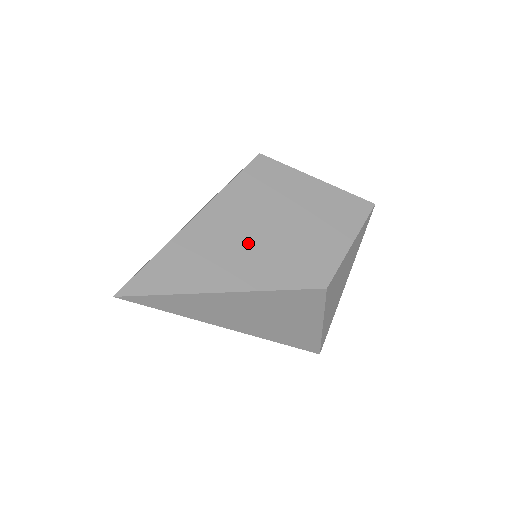
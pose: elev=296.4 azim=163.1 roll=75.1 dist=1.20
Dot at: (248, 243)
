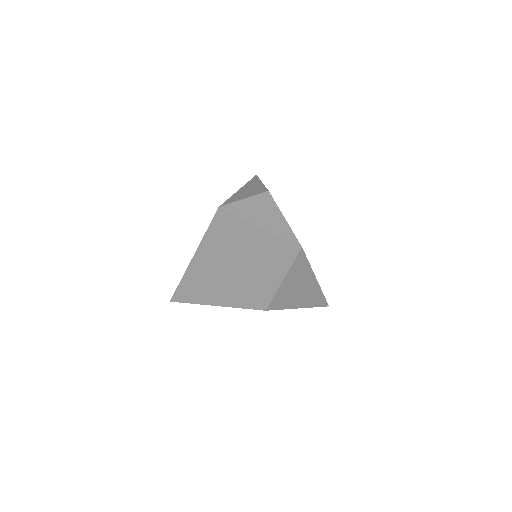
Dot at: (220, 277)
